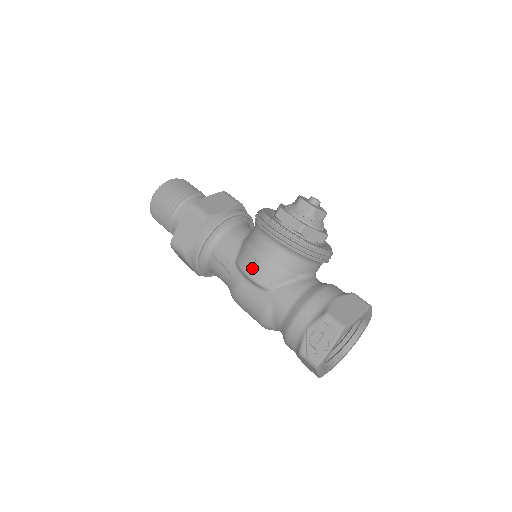
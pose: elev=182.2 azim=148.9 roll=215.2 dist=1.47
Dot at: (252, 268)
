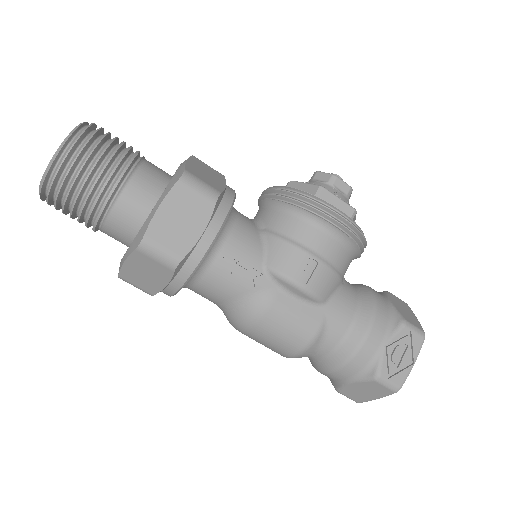
Dot at: (306, 274)
